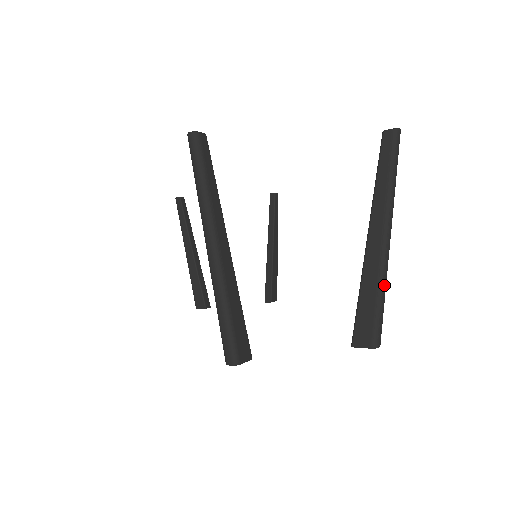
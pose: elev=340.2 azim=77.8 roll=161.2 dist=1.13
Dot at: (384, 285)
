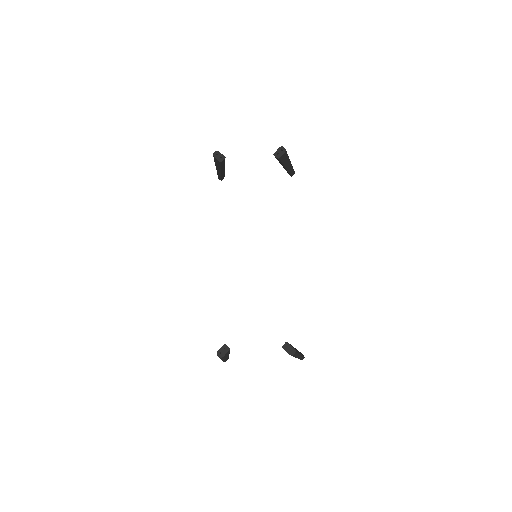
Dot at: occluded
